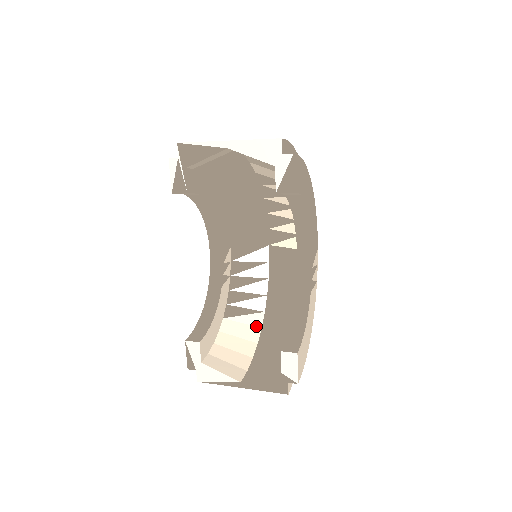
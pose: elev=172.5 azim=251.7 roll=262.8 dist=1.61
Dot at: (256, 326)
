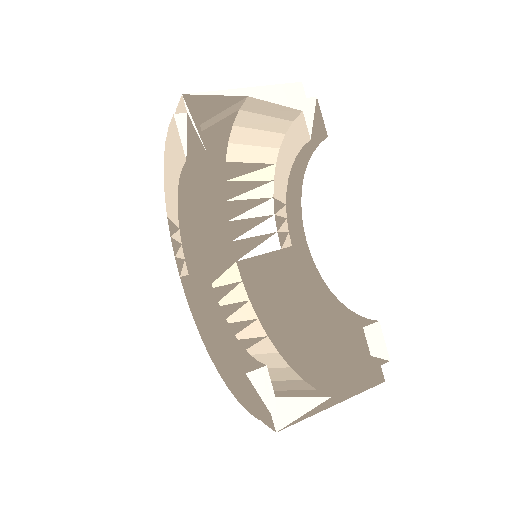
Dot at: (272, 352)
